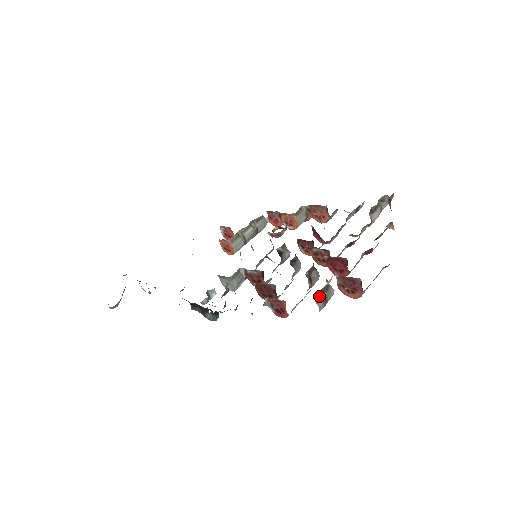
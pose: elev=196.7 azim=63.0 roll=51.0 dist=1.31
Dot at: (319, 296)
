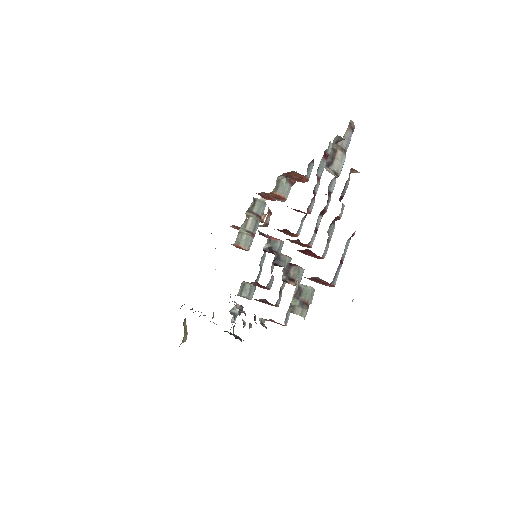
Dot at: (294, 305)
